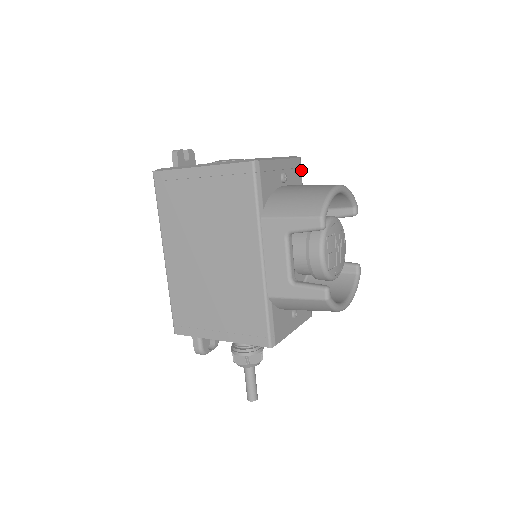
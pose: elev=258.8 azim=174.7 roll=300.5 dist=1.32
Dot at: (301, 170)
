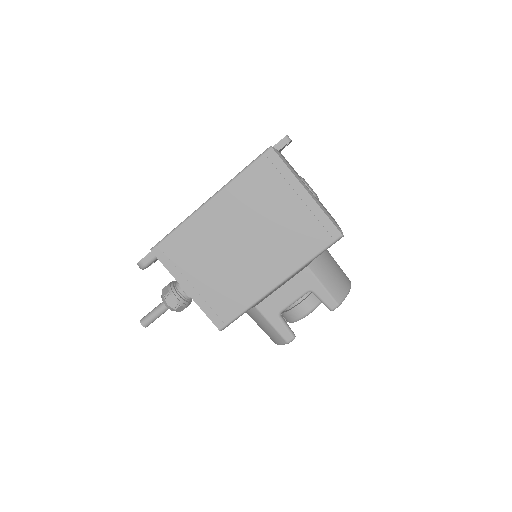
Dot at: occluded
